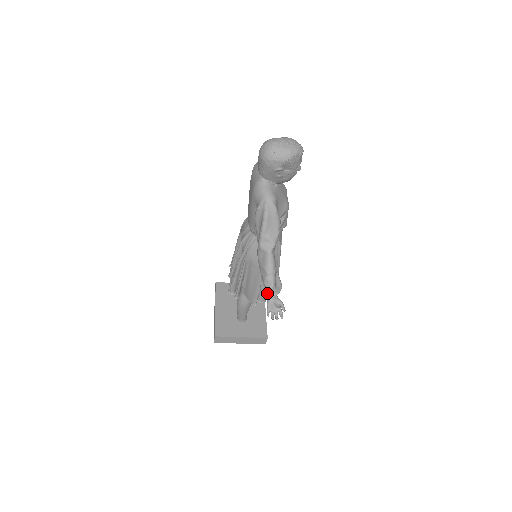
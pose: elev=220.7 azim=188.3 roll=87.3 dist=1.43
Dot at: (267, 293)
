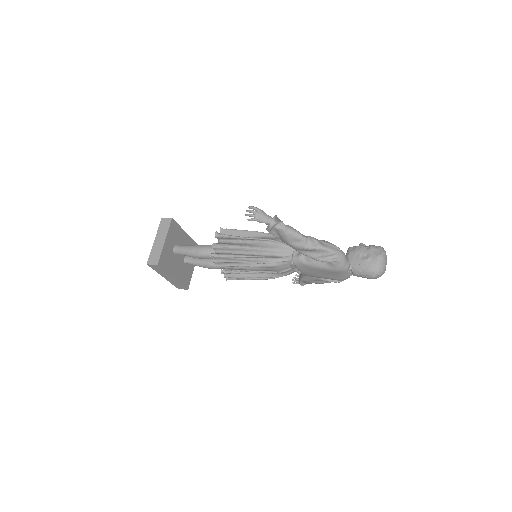
Dot at: occluded
